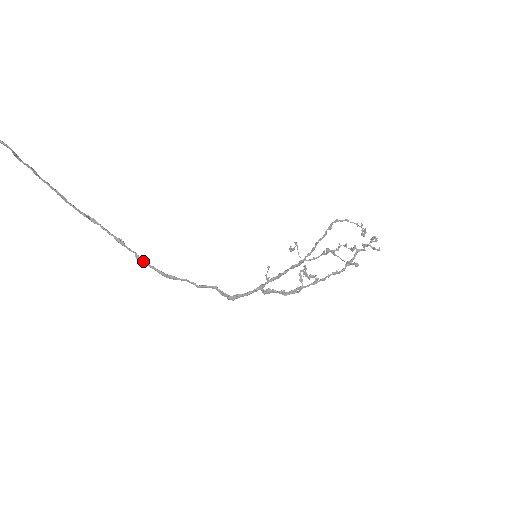
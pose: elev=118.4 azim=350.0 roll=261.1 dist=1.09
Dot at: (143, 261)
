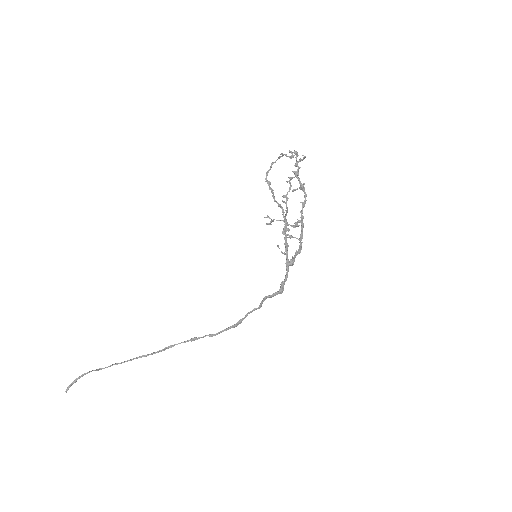
Dot at: (216, 334)
